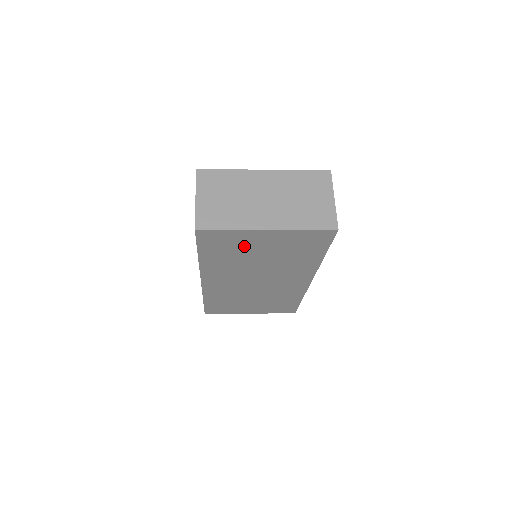
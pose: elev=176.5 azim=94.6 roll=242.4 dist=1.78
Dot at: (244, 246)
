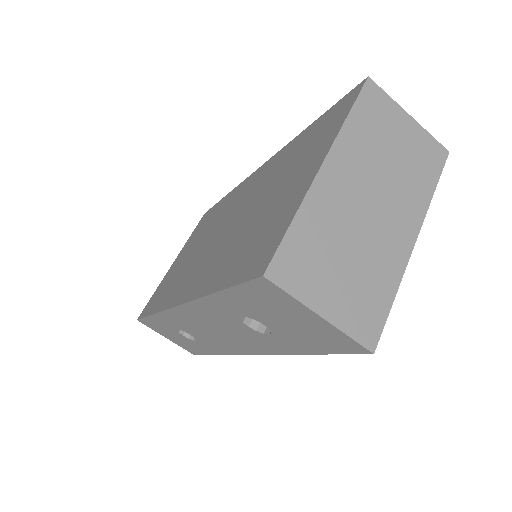
Dot at: occluded
